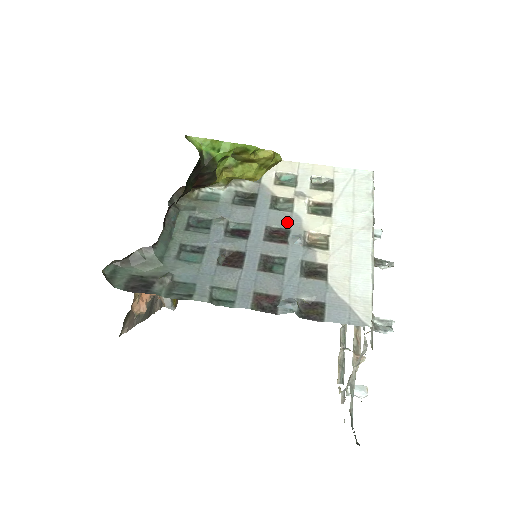
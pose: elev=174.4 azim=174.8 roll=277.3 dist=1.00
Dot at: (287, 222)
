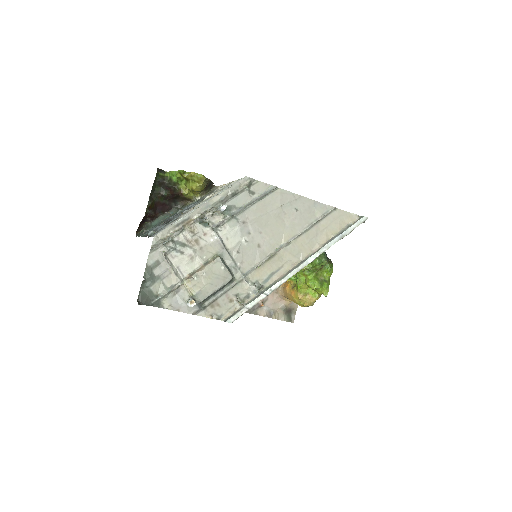
Dot at: (193, 206)
